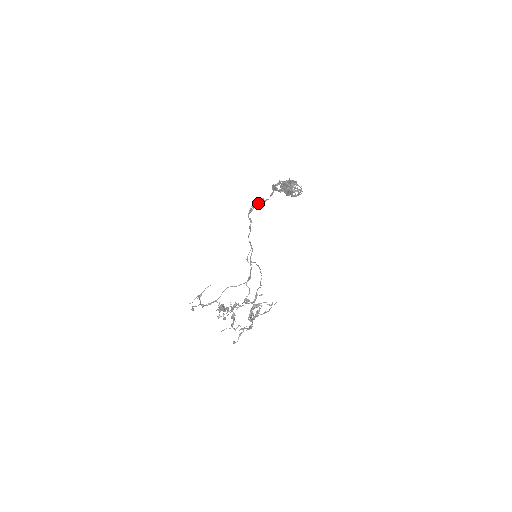
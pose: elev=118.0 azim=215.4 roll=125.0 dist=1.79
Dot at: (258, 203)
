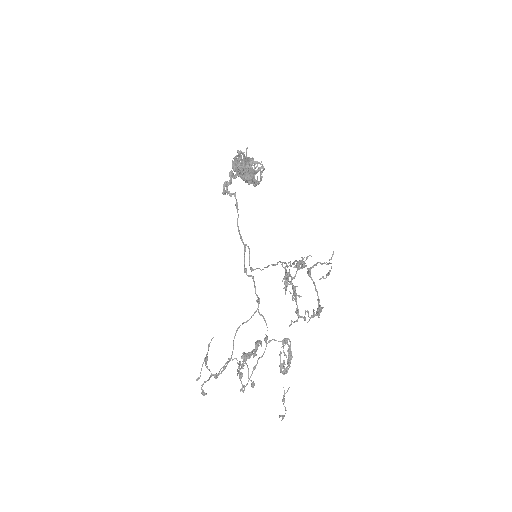
Dot at: (229, 180)
